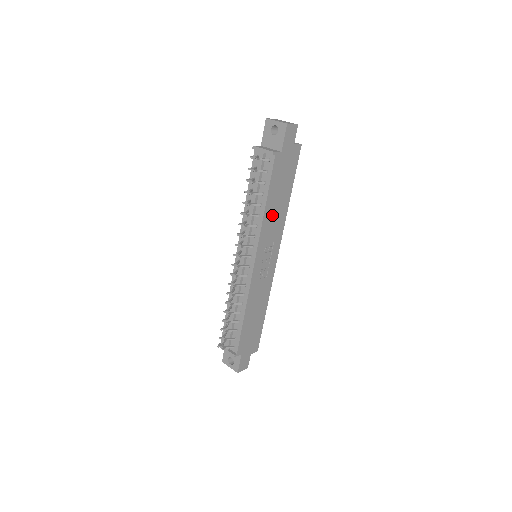
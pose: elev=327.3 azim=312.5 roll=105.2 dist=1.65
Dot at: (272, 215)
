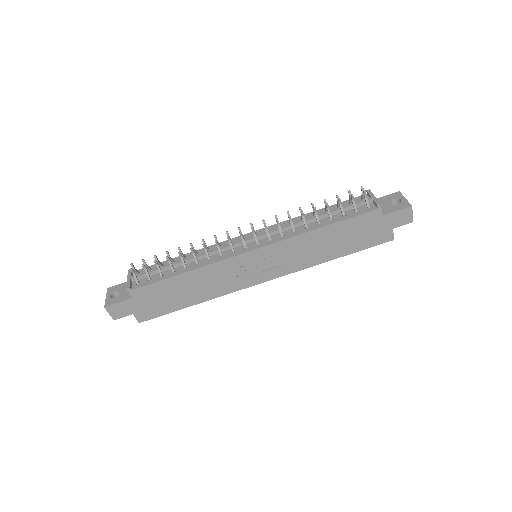
Dot at: (313, 244)
